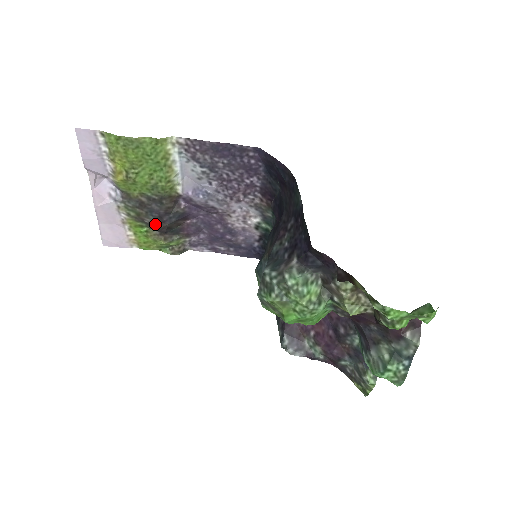
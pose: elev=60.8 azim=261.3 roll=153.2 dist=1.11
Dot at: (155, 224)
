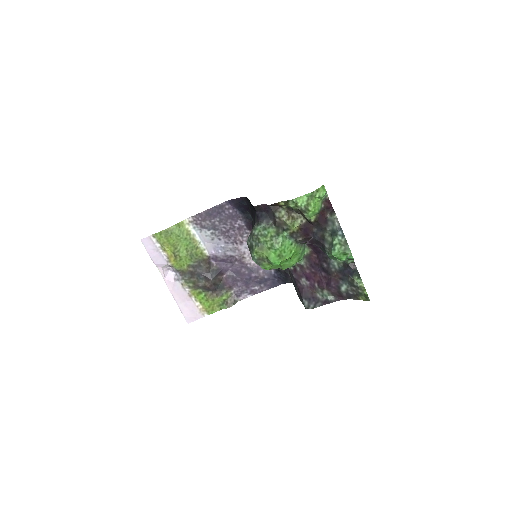
Dot at: (205, 285)
